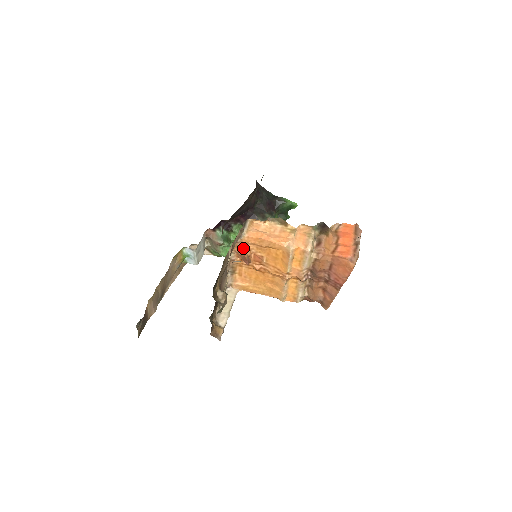
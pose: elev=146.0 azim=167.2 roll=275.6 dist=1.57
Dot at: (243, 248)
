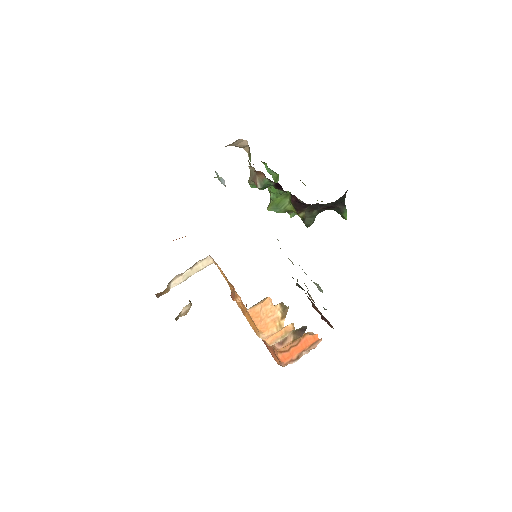
Dot at: occluded
